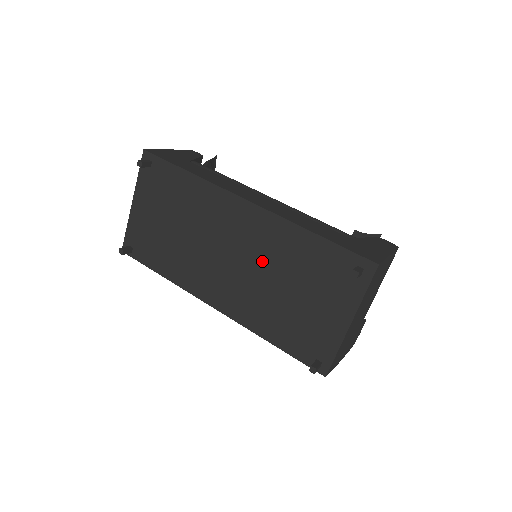
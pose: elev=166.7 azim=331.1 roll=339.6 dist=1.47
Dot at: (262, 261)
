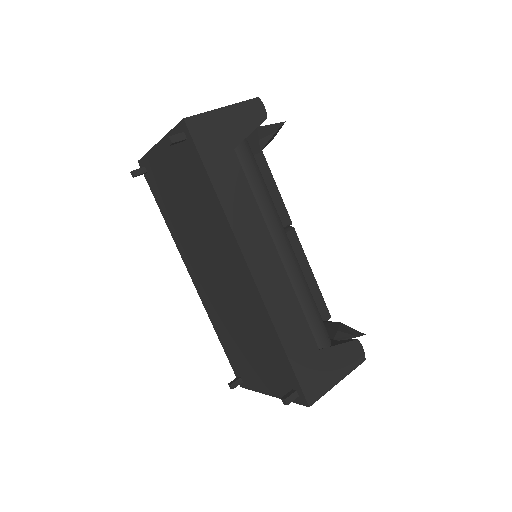
Dot at: (238, 307)
